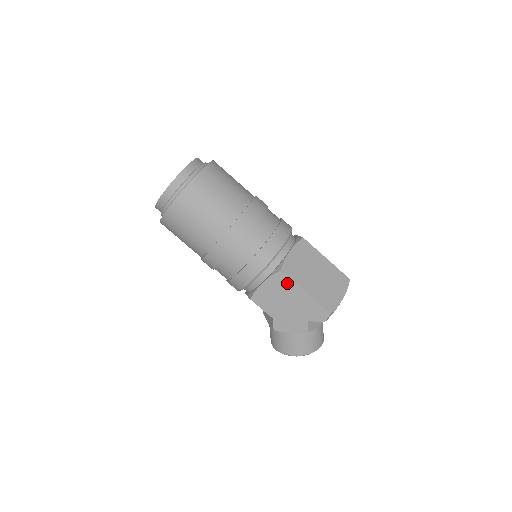
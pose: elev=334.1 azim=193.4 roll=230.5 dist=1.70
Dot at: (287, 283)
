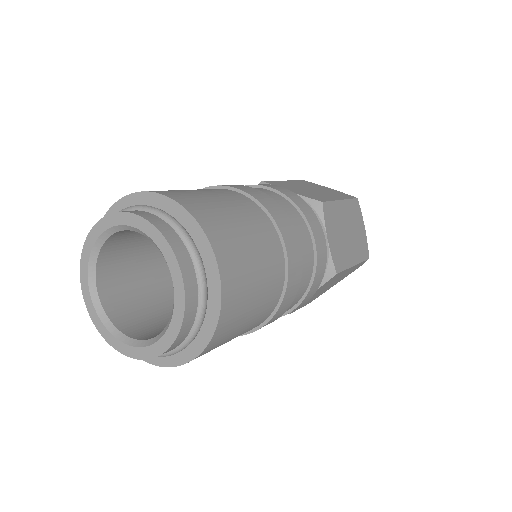
Dot at: occluded
